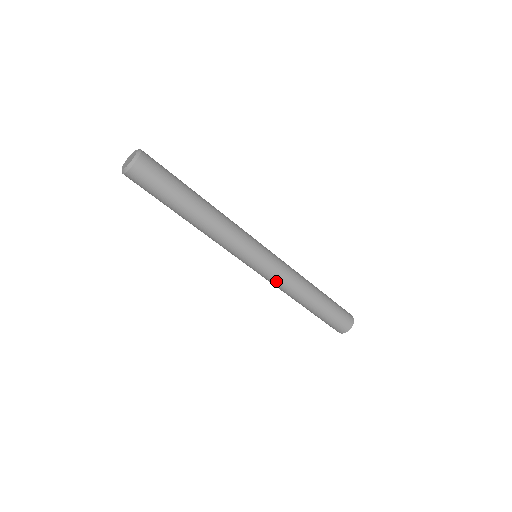
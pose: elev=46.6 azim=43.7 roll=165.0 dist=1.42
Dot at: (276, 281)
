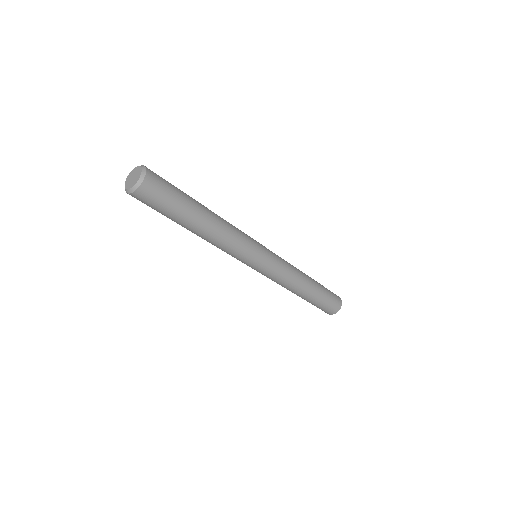
Dot at: (269, 278)
